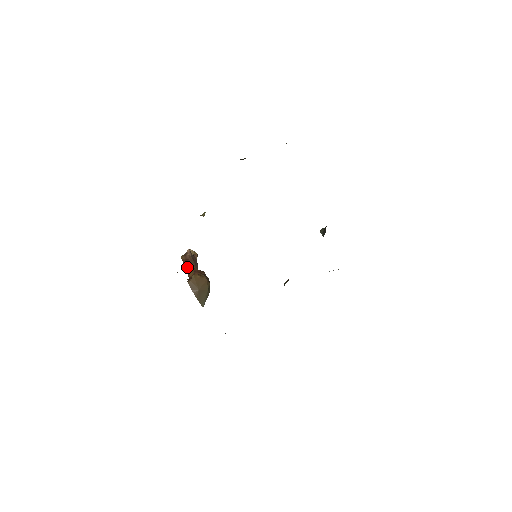
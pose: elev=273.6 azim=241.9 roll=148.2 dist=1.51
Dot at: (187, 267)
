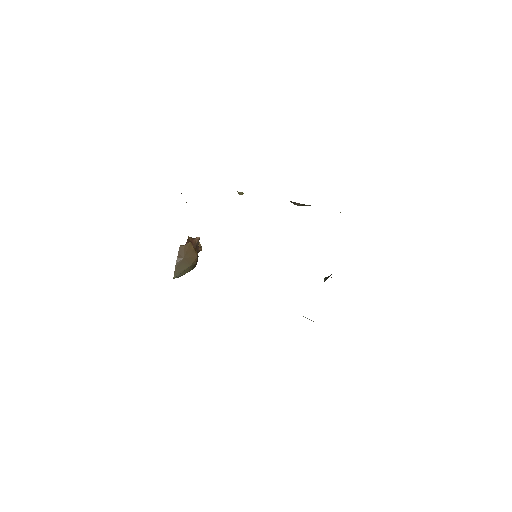
Dot at: occluded
